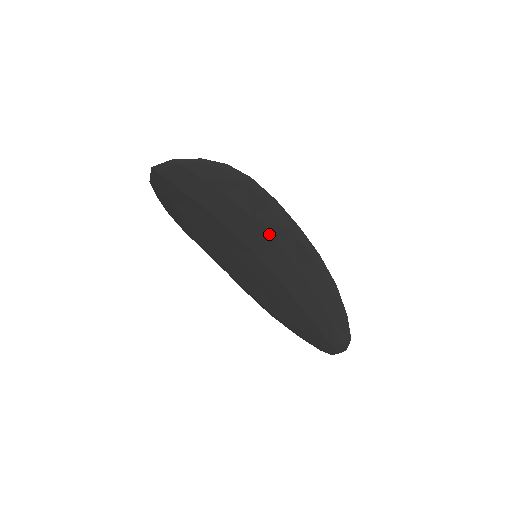
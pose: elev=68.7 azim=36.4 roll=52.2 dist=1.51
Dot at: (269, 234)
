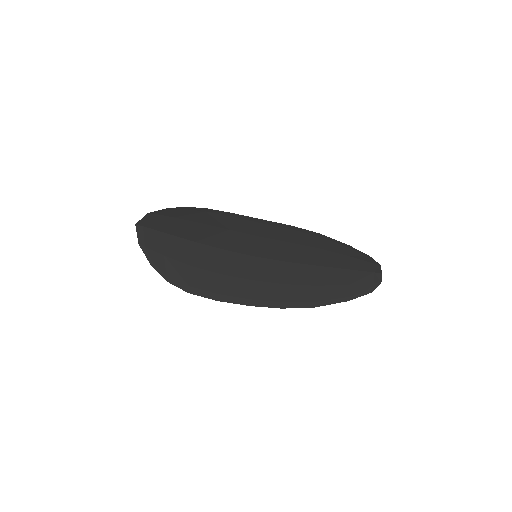
Dot at: (249, 234)
